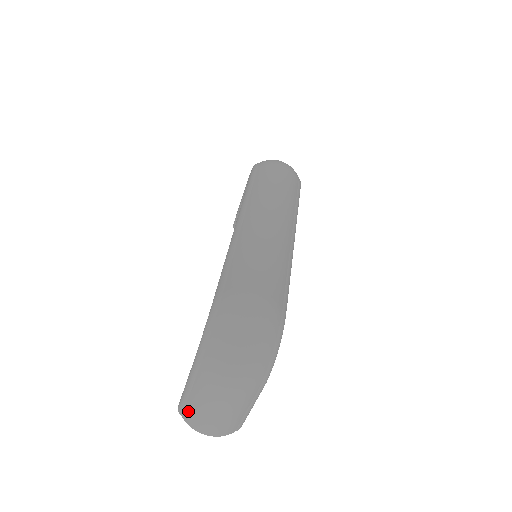
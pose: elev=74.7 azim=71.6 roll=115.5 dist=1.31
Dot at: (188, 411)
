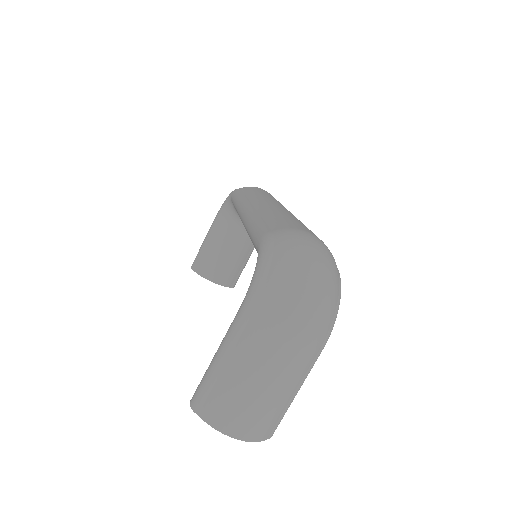
Dot at: (215, 397)
